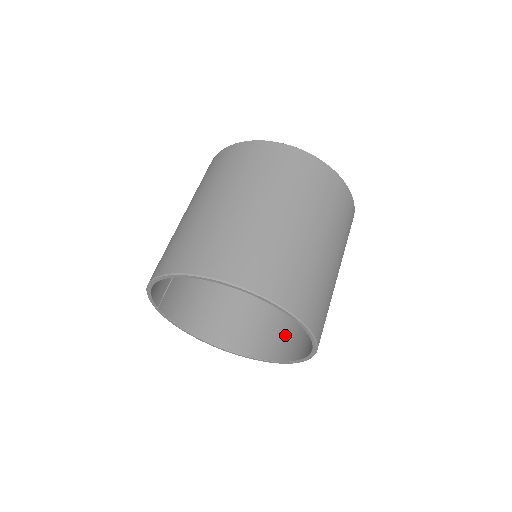
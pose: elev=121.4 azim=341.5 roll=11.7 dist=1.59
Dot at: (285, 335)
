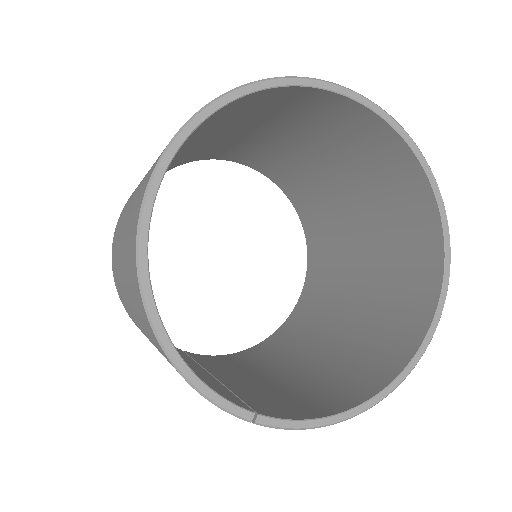
Dot at: (406, 248)
